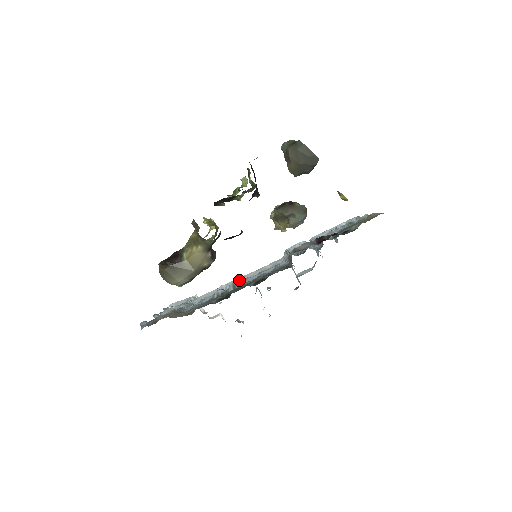
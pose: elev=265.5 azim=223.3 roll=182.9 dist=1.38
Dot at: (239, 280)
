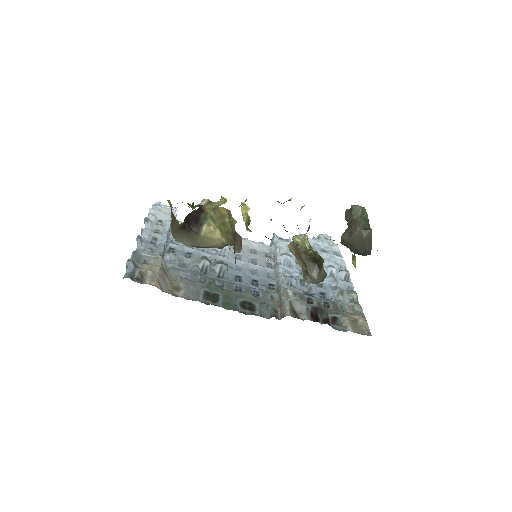
Dot at: (225, 247)
